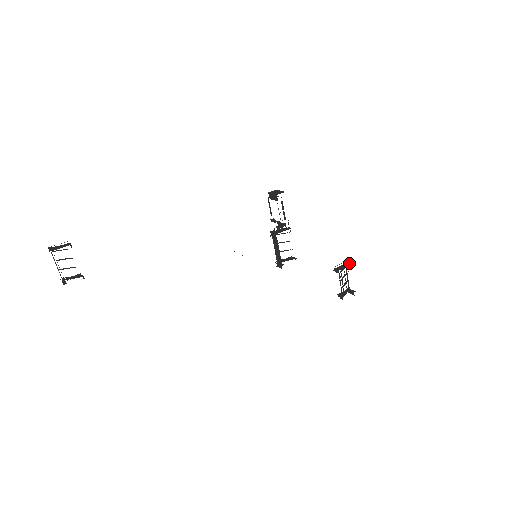
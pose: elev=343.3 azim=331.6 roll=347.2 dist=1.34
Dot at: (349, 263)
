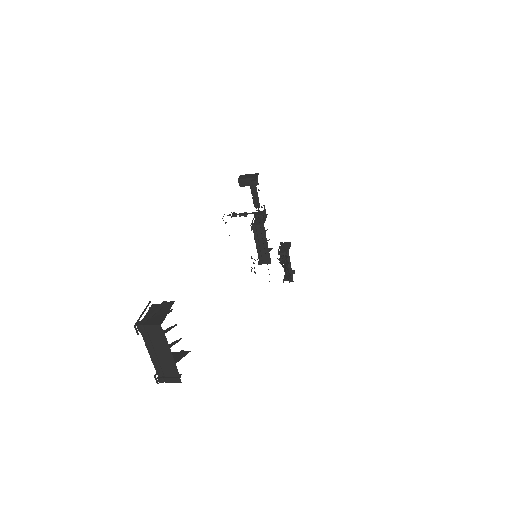
Dot at: (287, 243)
